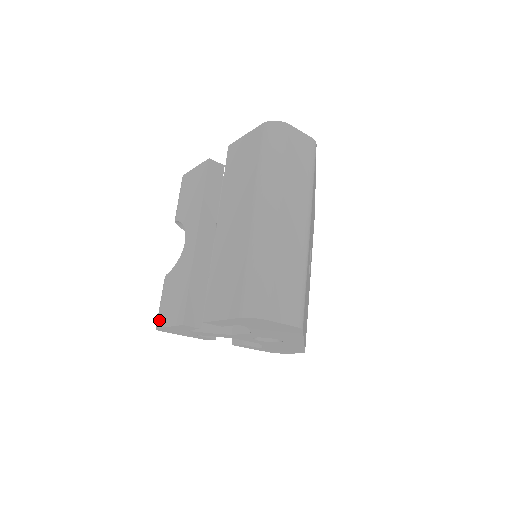
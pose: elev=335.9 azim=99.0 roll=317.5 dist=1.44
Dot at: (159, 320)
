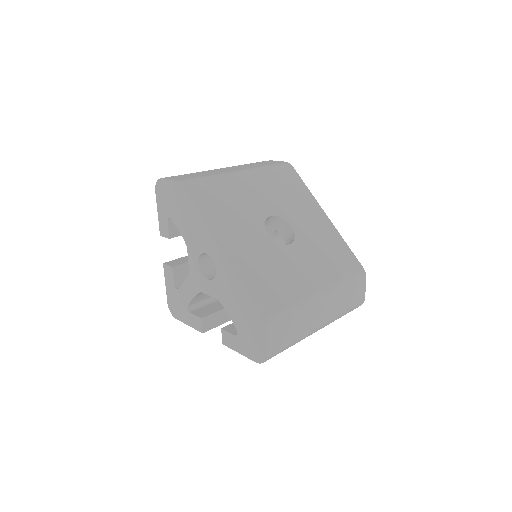
Dot at: occluded
